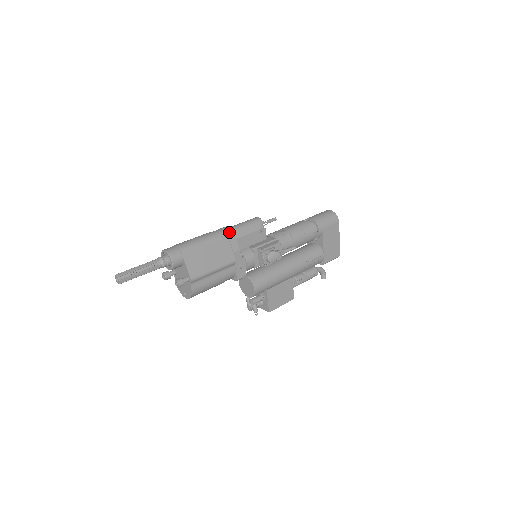
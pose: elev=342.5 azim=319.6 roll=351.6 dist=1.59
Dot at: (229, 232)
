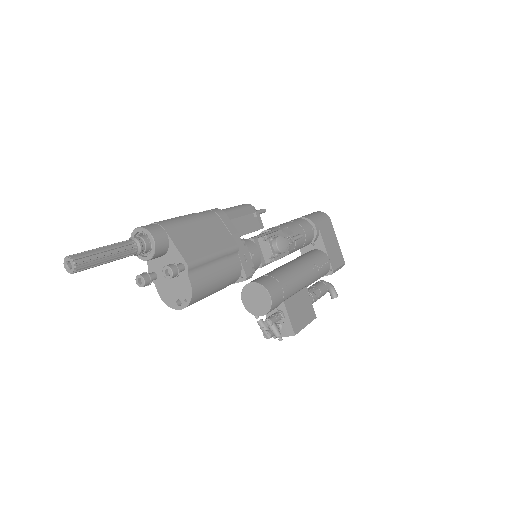
Dot at: (218, 211)
